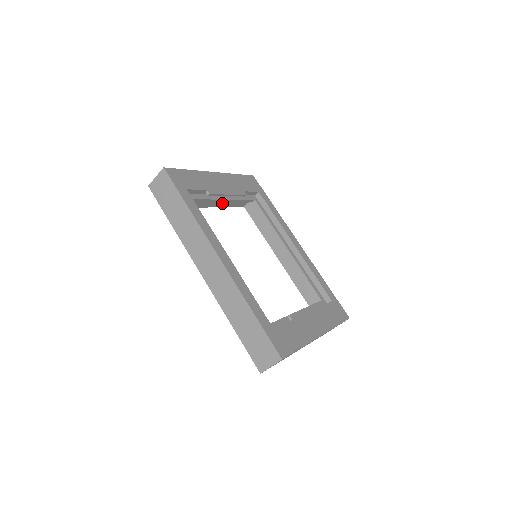
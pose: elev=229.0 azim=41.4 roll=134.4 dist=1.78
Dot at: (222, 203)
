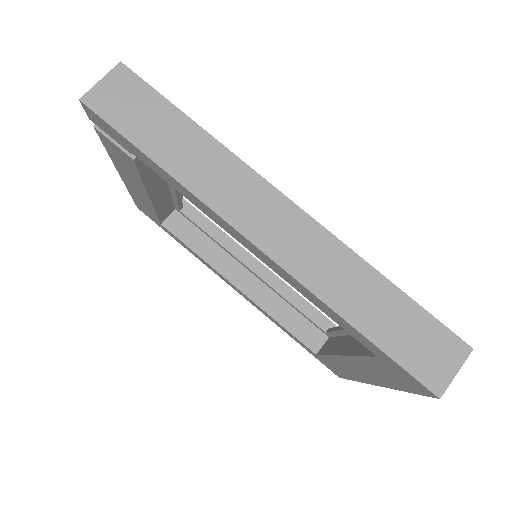
Dot at: (158, 194)
